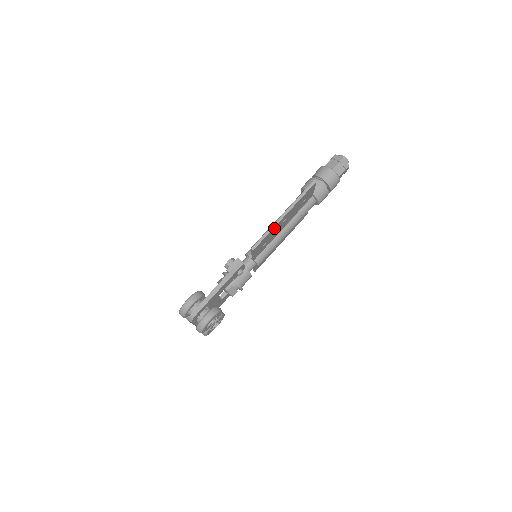
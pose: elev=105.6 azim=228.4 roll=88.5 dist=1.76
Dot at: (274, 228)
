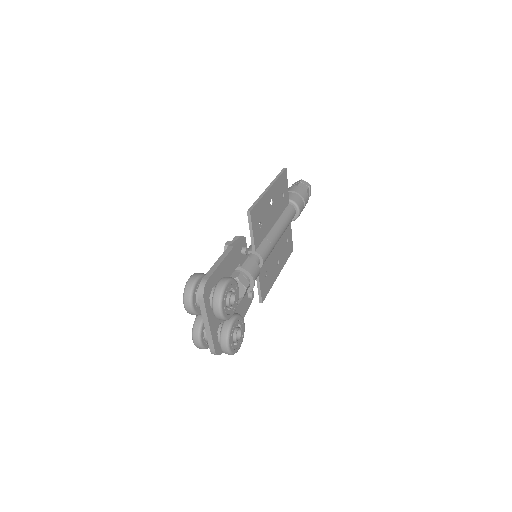
Dot at: (263, 199)
